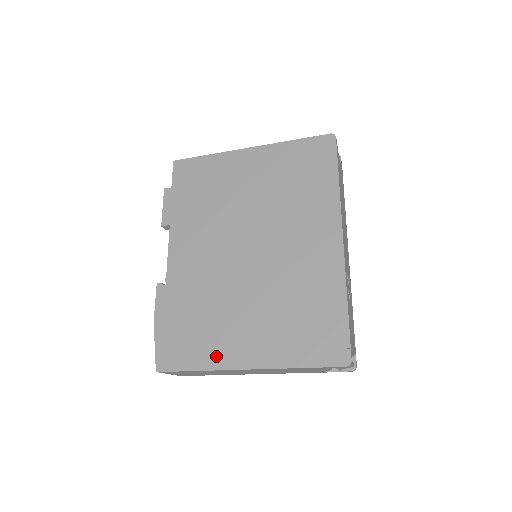
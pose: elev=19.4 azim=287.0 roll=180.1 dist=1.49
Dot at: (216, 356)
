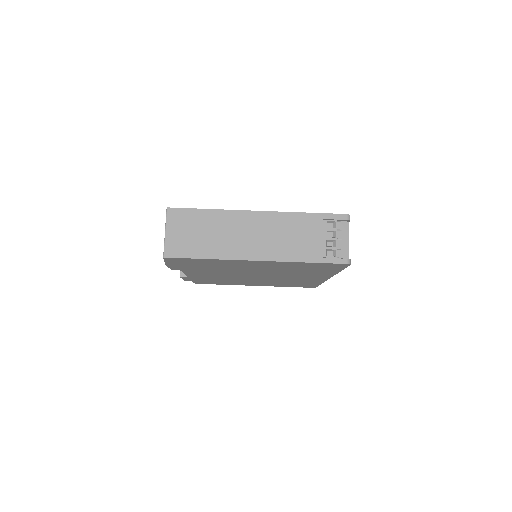
Dot at: occluded
